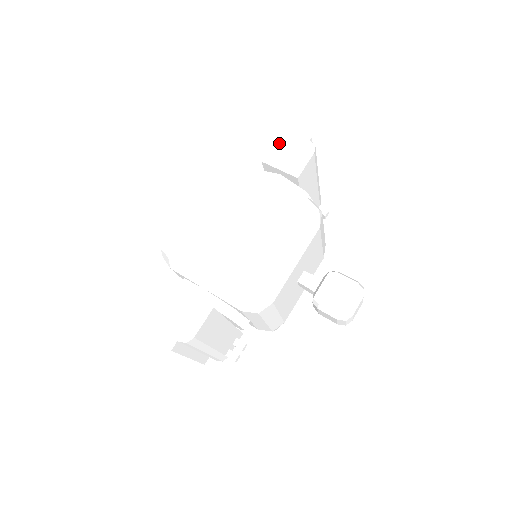
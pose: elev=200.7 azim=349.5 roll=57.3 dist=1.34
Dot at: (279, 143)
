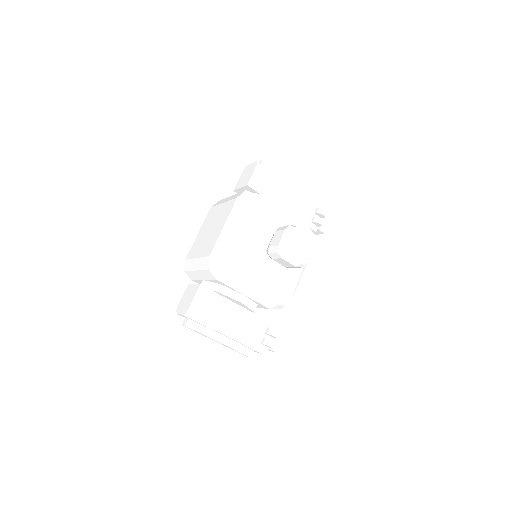
Dot at: (242, 175)
